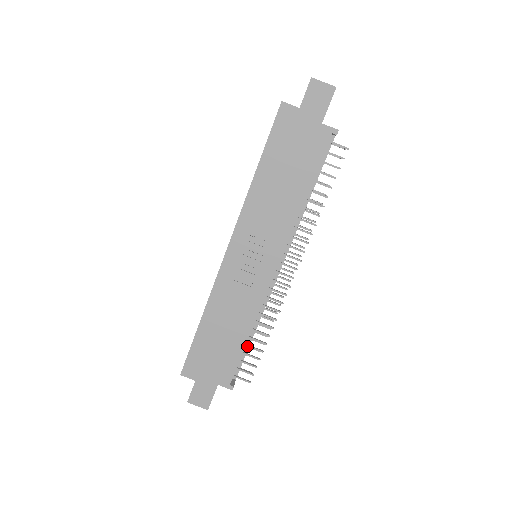
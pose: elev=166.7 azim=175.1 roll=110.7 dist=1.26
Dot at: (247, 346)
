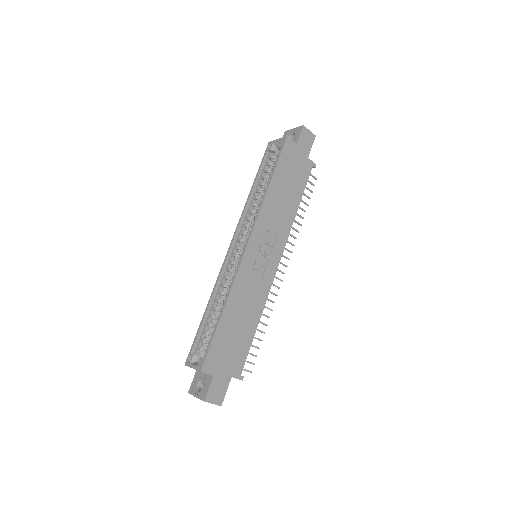
Dot at: occluded
